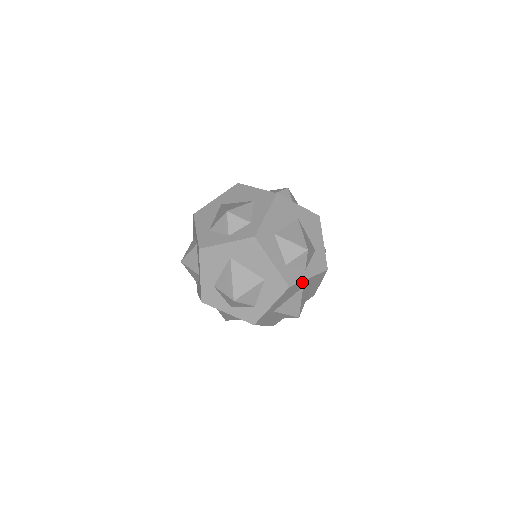
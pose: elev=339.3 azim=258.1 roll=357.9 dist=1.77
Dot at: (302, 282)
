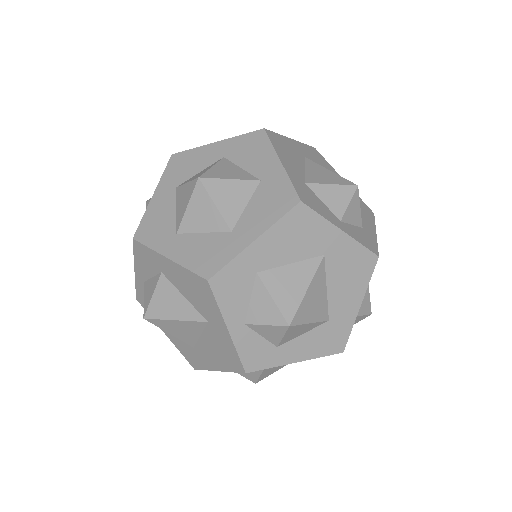
Dot at: occluded
